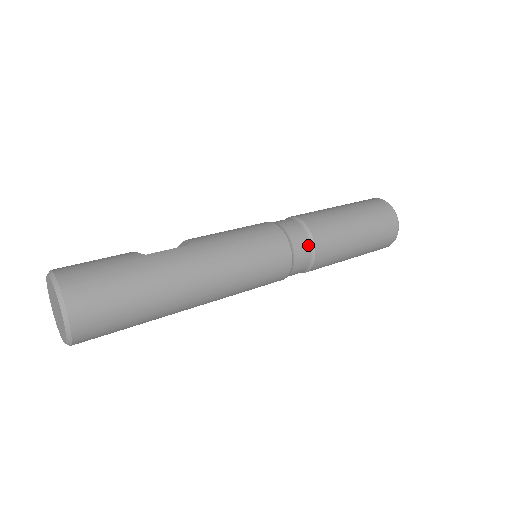
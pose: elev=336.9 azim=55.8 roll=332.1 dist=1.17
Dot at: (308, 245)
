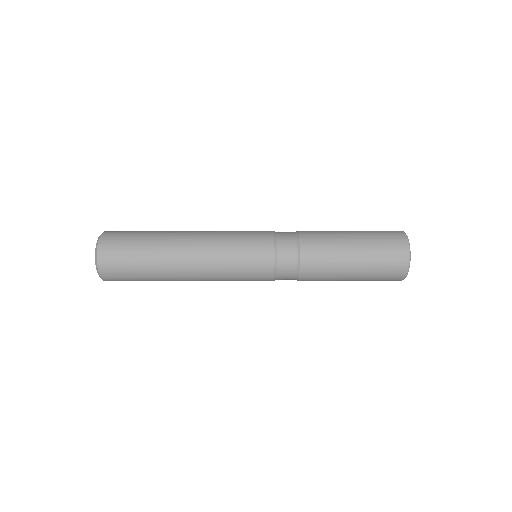
Dot at: (293, 241)
